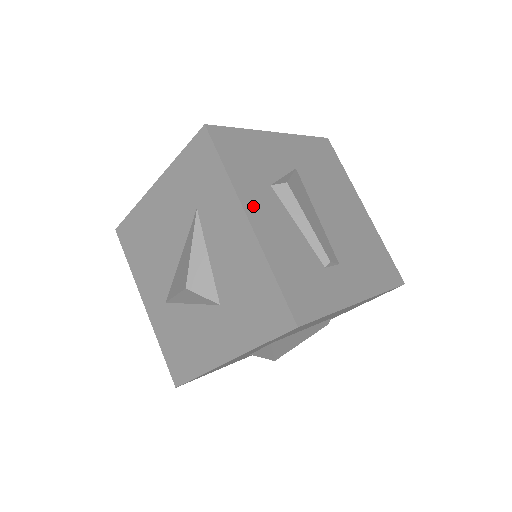
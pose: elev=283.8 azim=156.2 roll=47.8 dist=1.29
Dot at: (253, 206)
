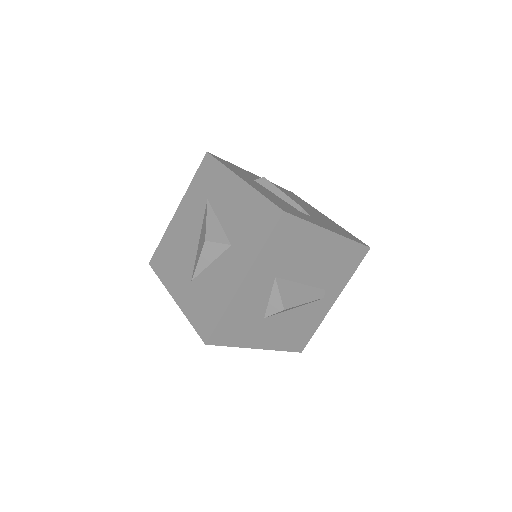
Dot at: (243, 177)
